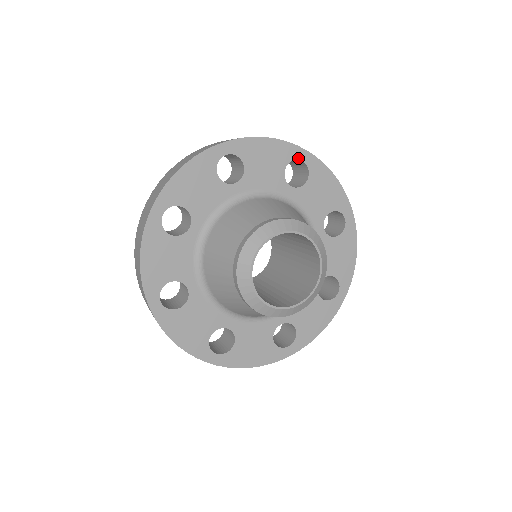
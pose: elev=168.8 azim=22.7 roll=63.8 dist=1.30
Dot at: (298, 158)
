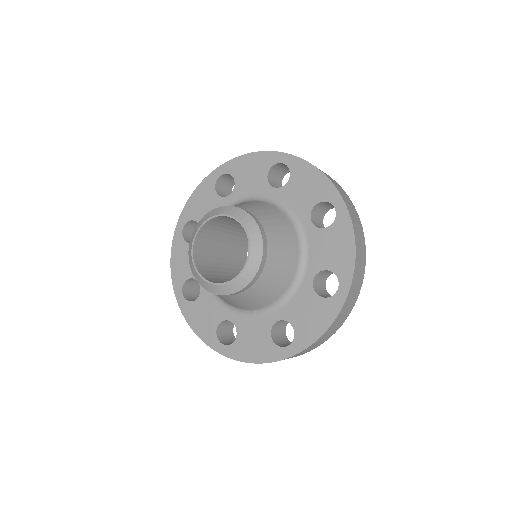
Dot at: (217, 178)
